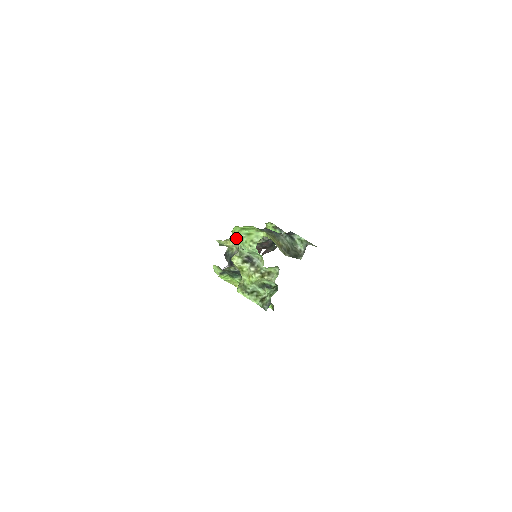
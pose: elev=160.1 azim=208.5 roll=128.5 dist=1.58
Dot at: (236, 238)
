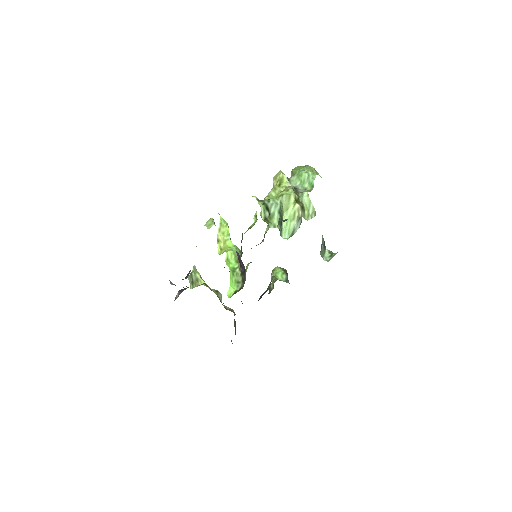
Dot at: (297, 169)
